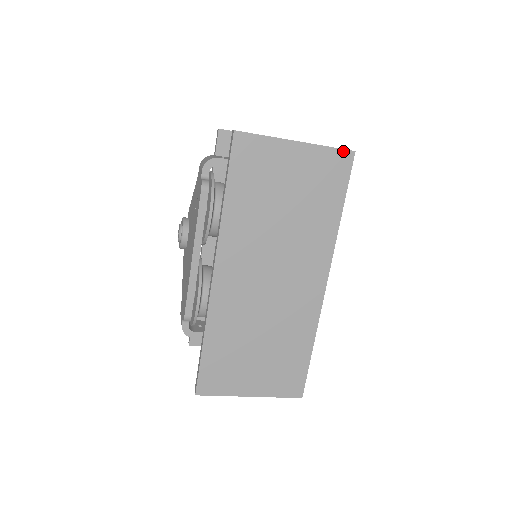
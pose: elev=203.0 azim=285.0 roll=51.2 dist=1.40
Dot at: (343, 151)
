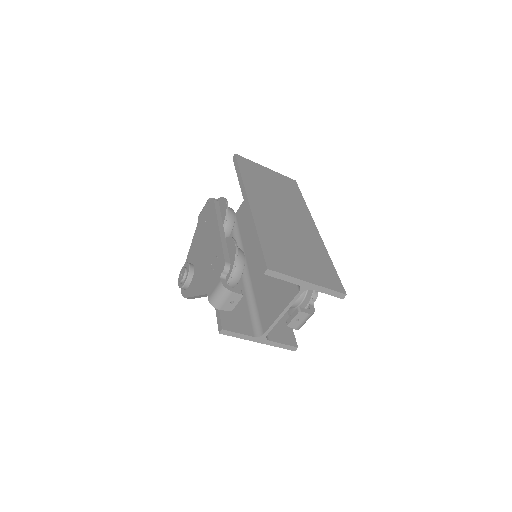
Dot at: (290, 179)
